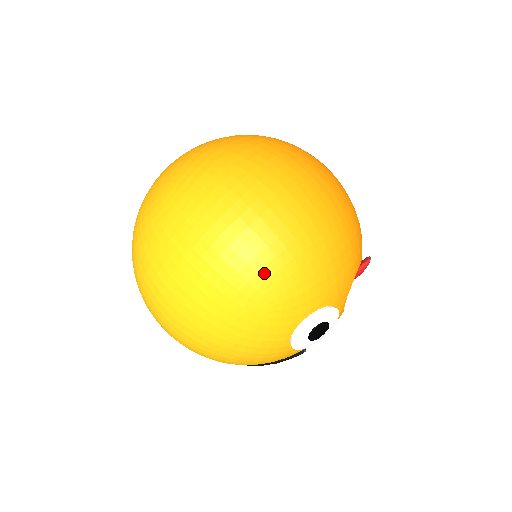
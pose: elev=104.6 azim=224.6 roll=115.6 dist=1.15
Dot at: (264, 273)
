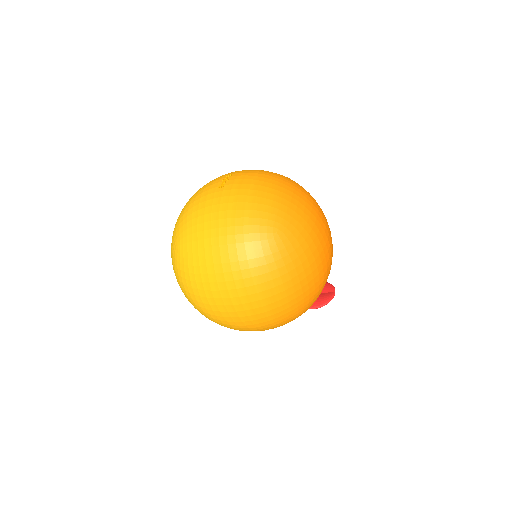
Dot at: occluded
